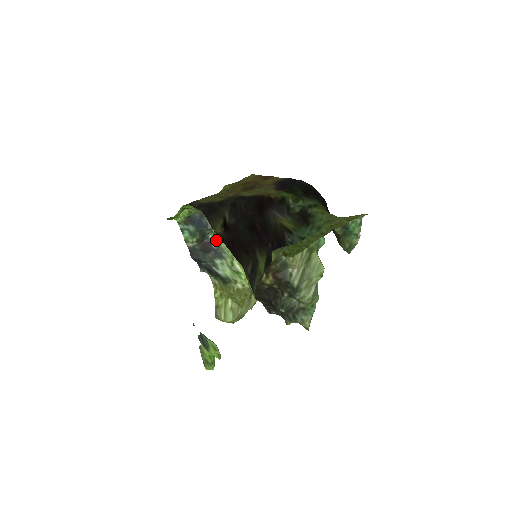
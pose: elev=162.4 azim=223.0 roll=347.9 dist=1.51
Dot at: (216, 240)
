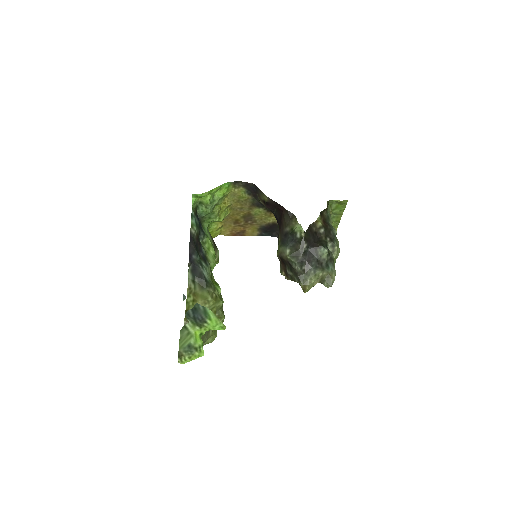
Dot at: (204, 248)
